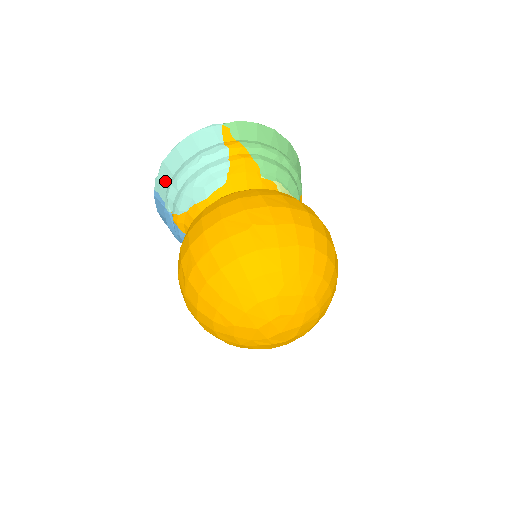
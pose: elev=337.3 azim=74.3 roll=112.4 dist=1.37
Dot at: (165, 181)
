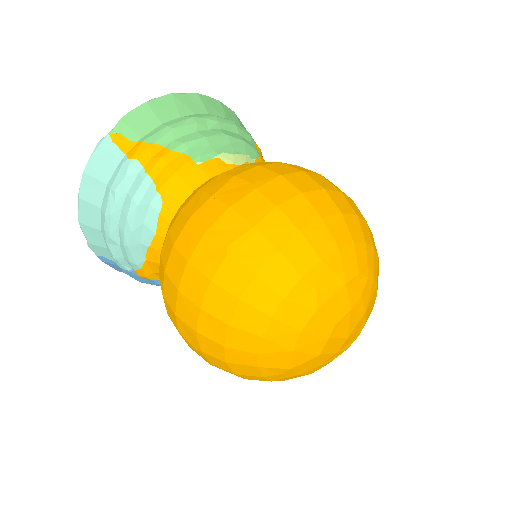
Dot at: (98, 242)
